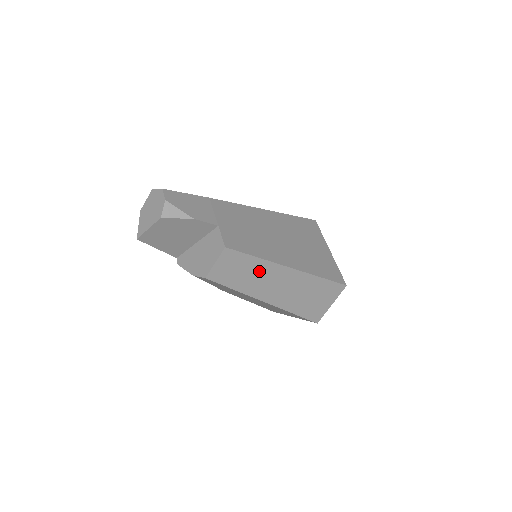
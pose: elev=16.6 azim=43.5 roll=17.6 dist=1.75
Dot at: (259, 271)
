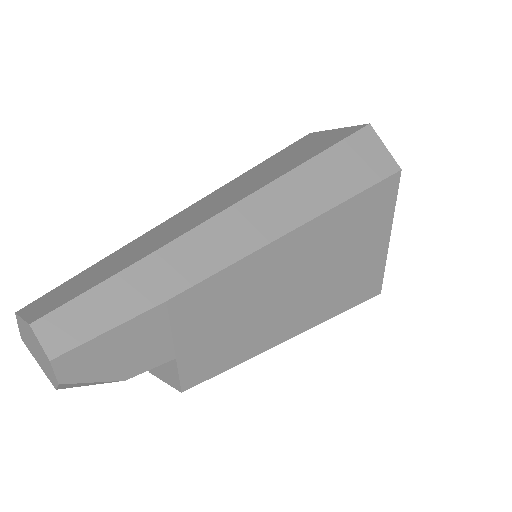
Dot at: occluded
